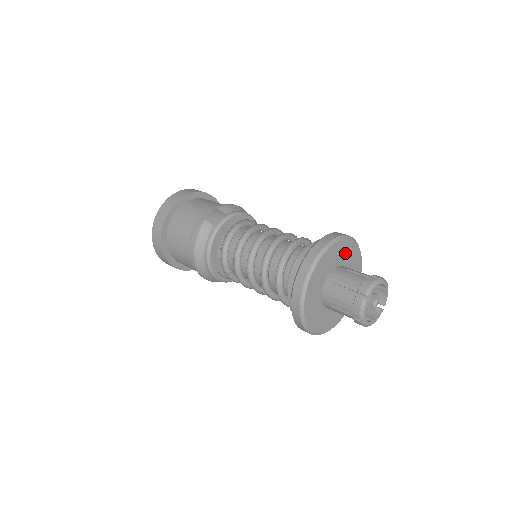
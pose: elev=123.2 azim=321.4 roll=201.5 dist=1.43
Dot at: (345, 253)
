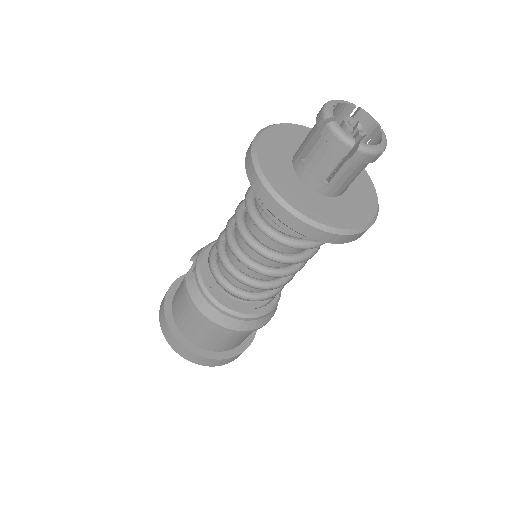
Dot at: (294, 138)
